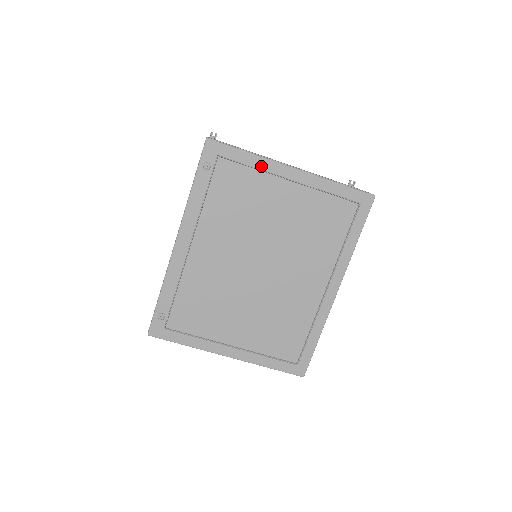
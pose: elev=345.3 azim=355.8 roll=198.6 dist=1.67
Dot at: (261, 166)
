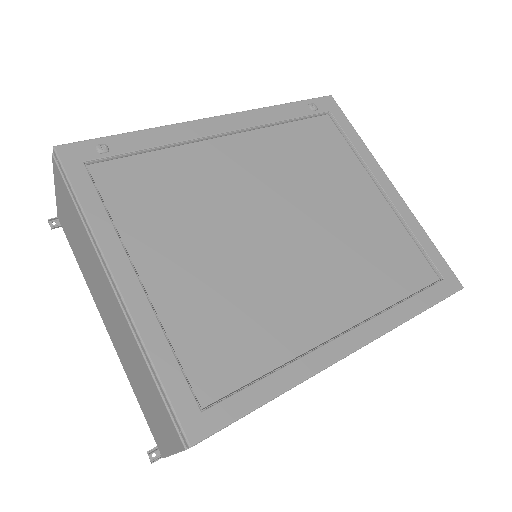
Dot at: (363, 154)
